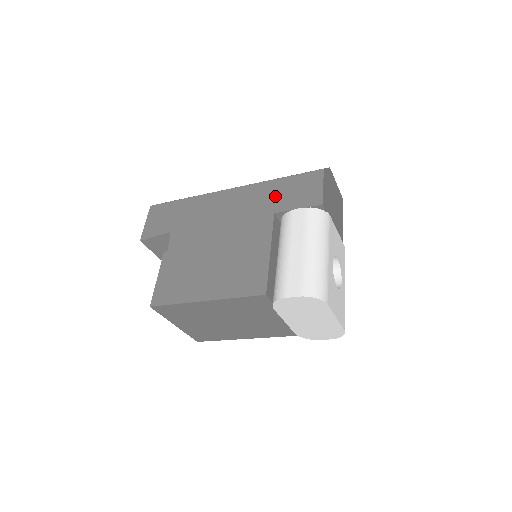
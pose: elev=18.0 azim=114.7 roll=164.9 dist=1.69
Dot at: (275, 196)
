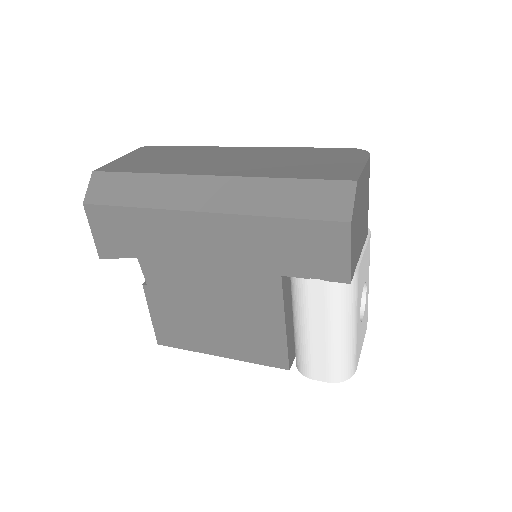
Dot at: (278, 249)
